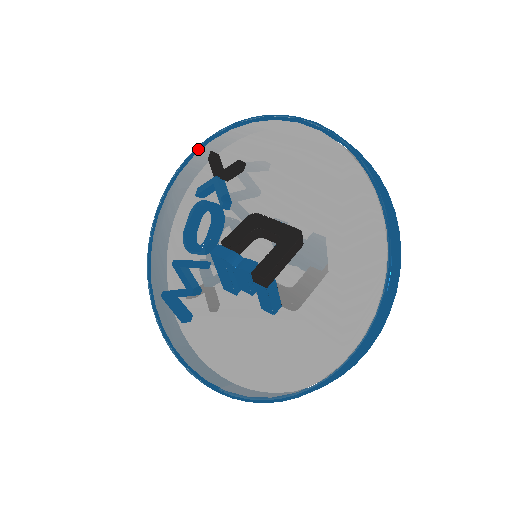
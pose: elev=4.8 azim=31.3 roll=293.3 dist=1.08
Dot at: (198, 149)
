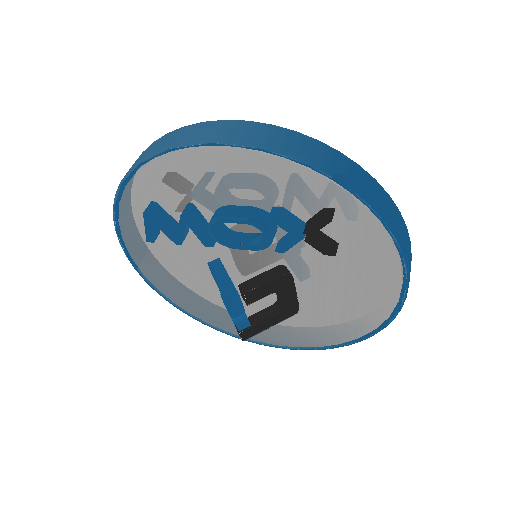
Dot at: (330, 178)
